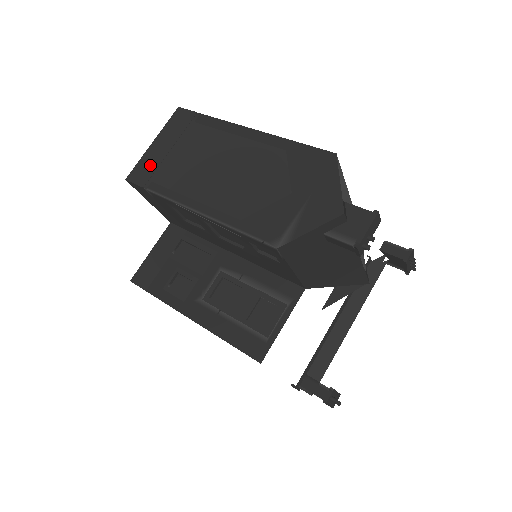
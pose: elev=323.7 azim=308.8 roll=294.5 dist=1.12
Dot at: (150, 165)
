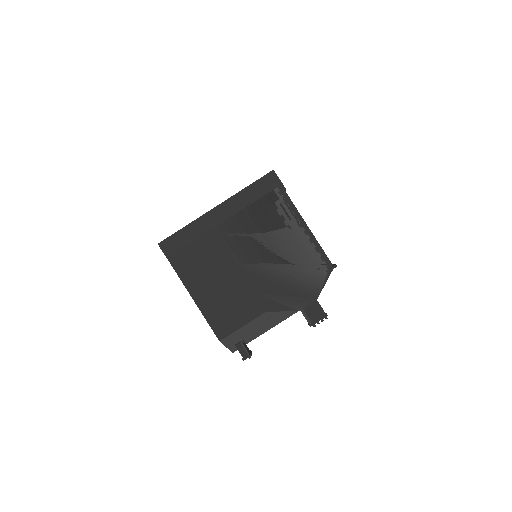
Dot at: occluded
